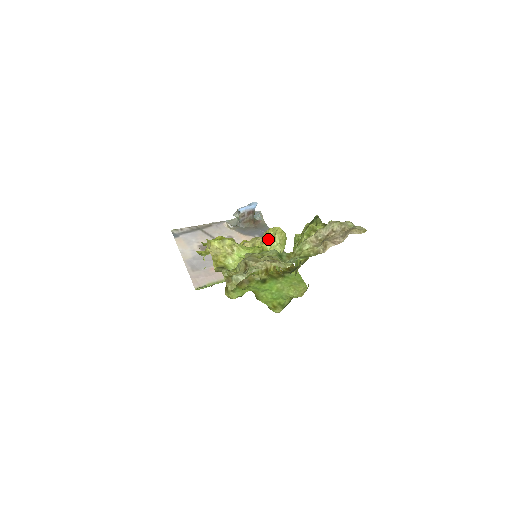
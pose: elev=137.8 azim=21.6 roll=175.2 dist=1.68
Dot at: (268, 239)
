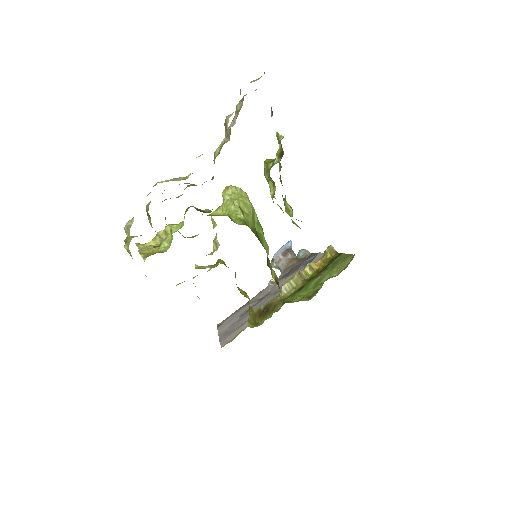
Dot at: (219, 206)
